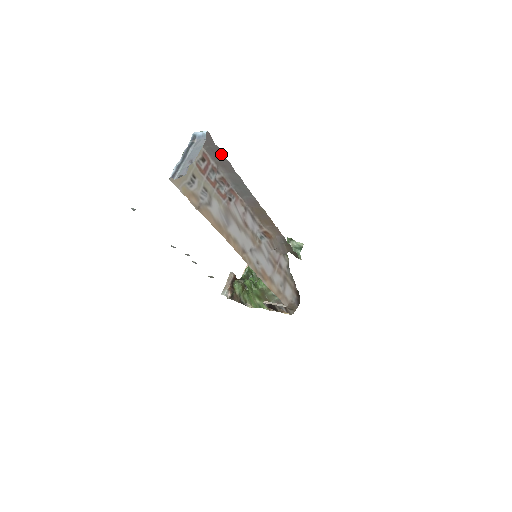
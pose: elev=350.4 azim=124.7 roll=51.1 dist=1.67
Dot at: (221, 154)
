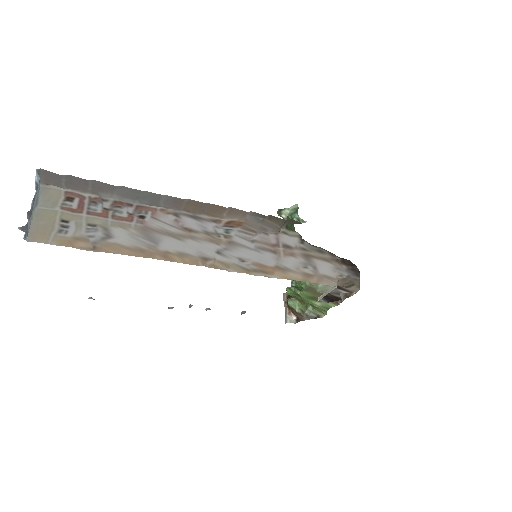
Dot at: (79, 180)
